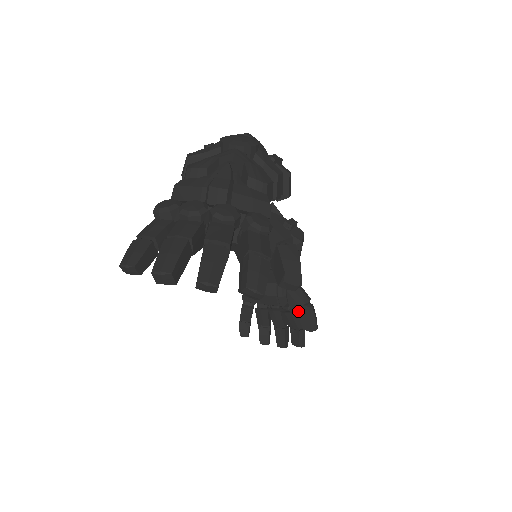
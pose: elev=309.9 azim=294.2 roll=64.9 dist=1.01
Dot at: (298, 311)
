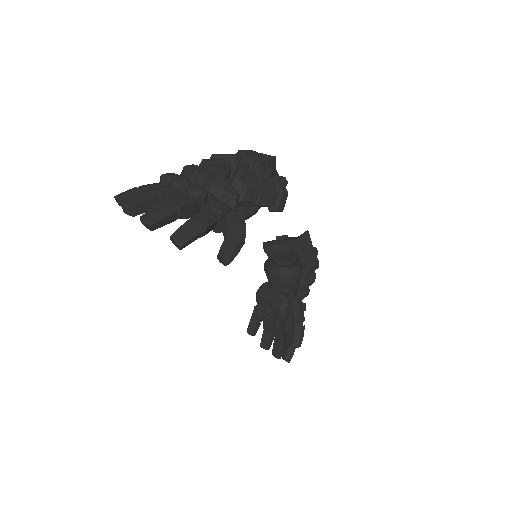
Dot at: occluded
